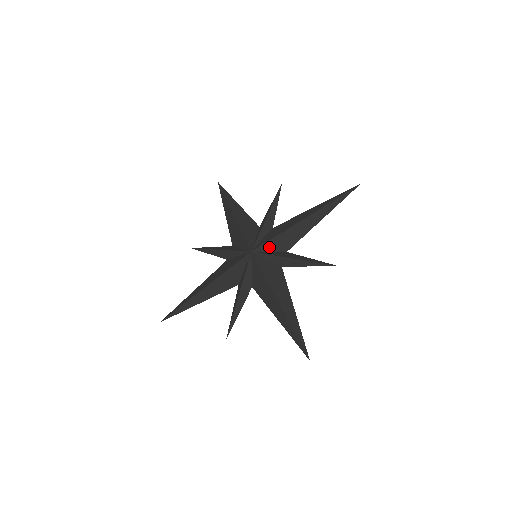
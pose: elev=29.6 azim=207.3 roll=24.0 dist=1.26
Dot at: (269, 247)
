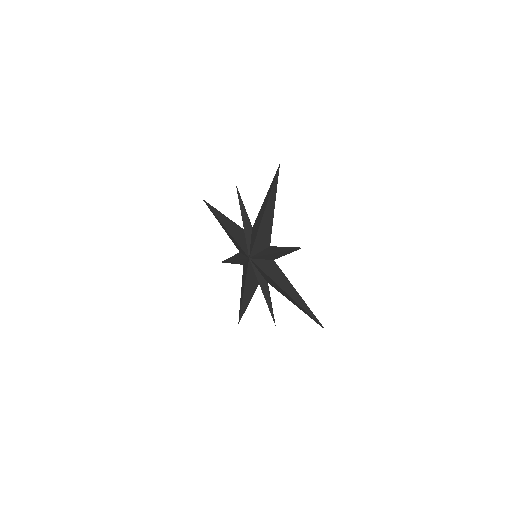
Dot at: (259, 270)
